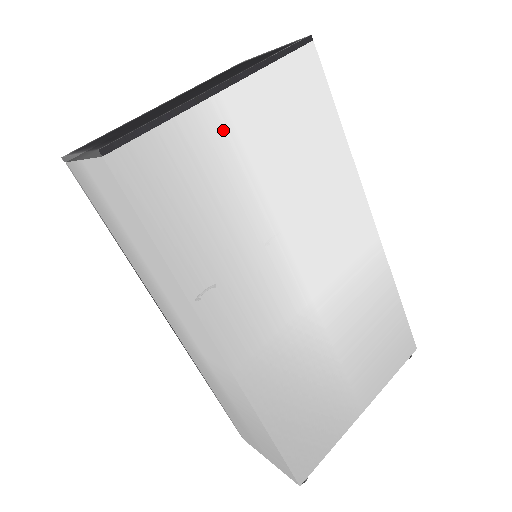
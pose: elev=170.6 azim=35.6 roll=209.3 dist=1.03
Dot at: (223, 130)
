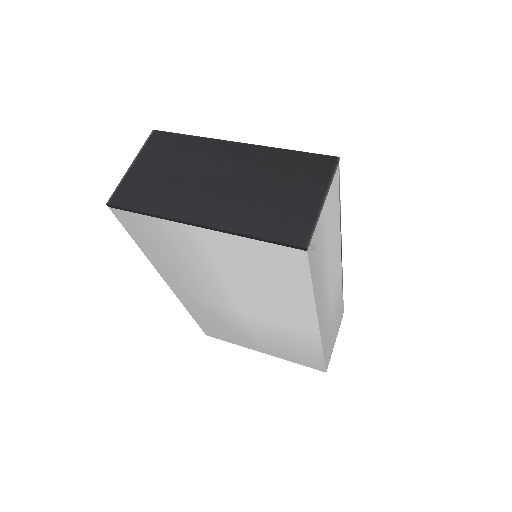
Dot at: (195, 239)
